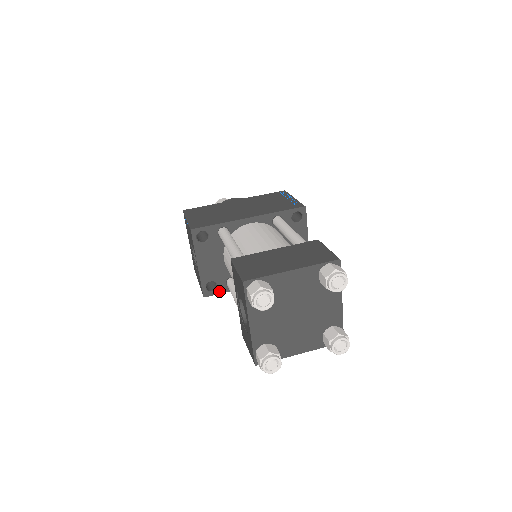
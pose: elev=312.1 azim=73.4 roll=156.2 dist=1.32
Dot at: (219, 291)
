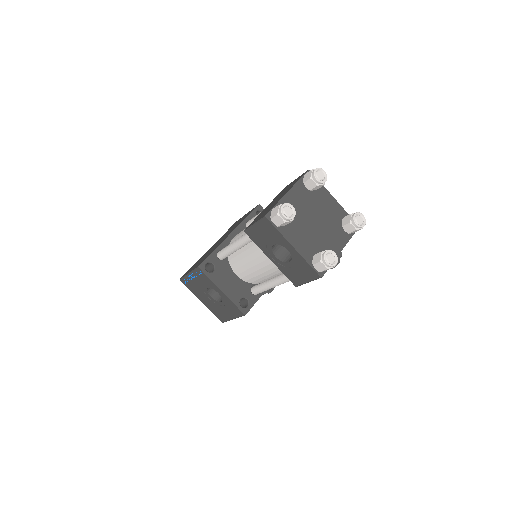
Dot at: (252, 303)
